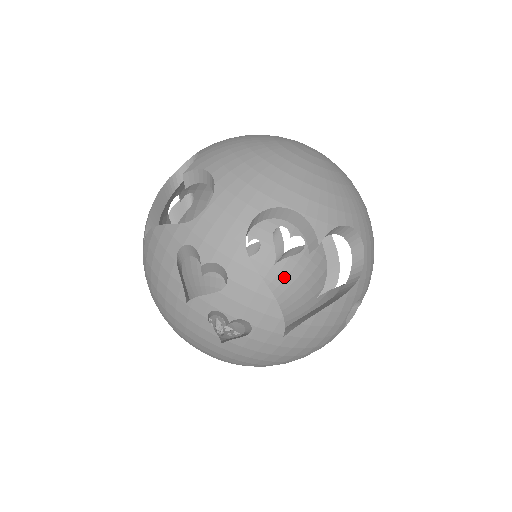
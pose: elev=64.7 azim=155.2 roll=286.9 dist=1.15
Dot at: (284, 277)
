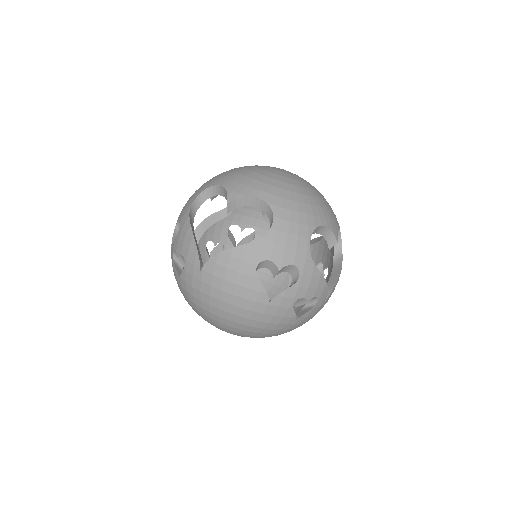
Dot at: occluded
